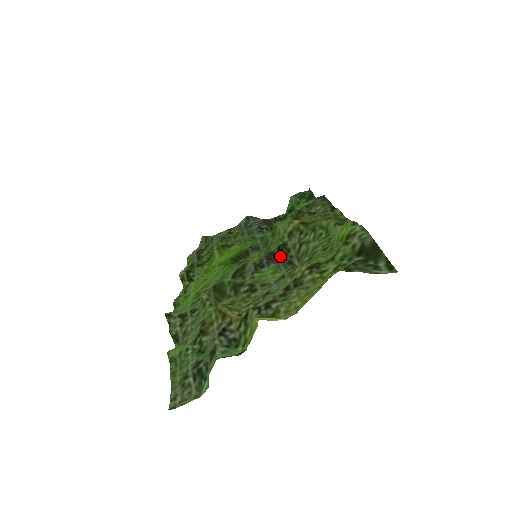
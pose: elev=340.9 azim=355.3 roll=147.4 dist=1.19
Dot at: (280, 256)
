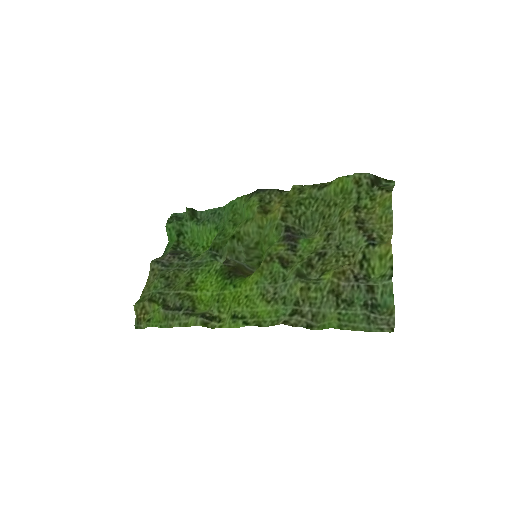
Dot at: (294, 234)
